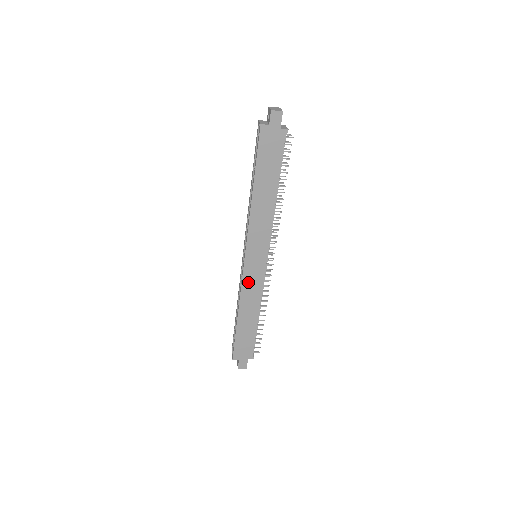
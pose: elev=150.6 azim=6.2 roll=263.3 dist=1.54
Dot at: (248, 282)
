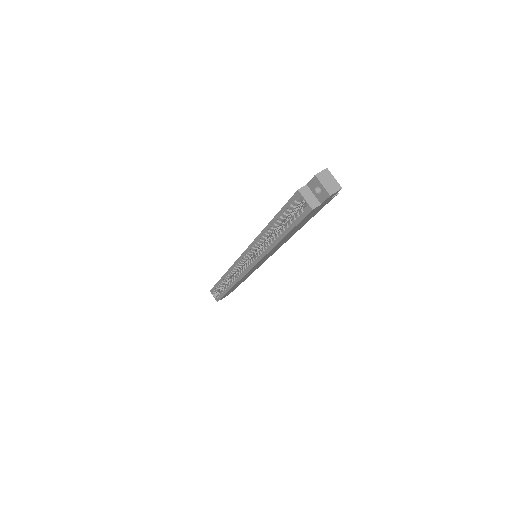
Dot at: (247, 274)
